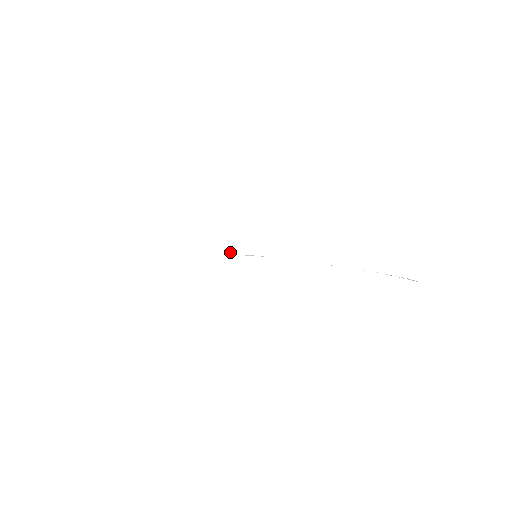
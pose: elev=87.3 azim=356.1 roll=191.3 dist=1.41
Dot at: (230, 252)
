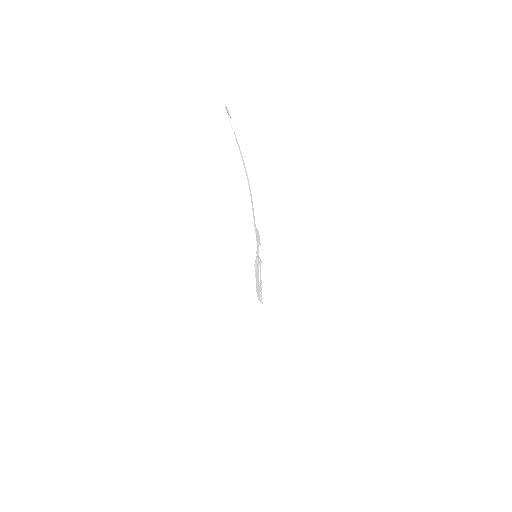
Dot at: (261, 284)
